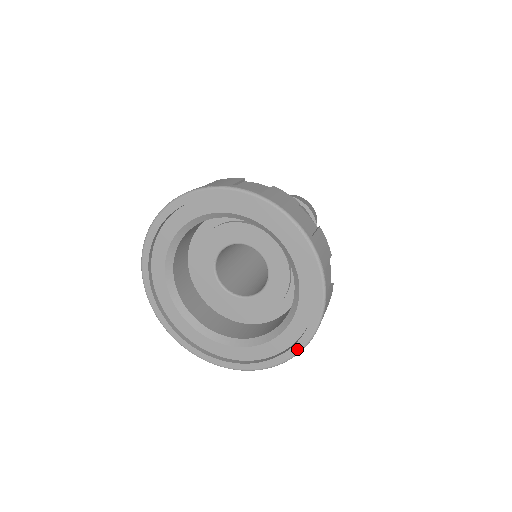
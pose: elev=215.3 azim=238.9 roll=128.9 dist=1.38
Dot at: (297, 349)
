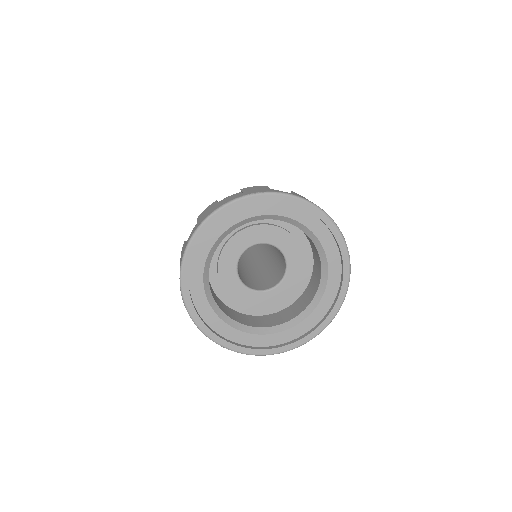
Dot at: (327, 323)
